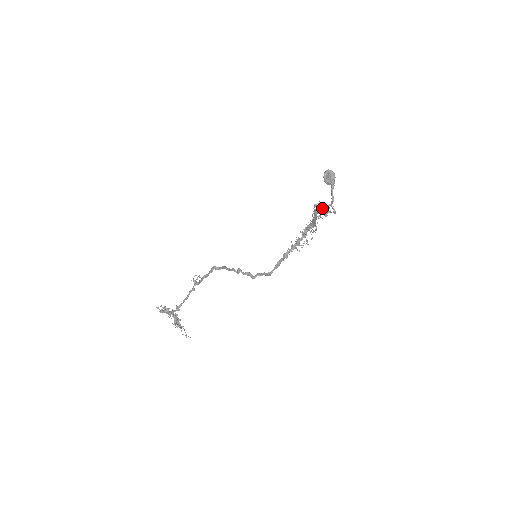
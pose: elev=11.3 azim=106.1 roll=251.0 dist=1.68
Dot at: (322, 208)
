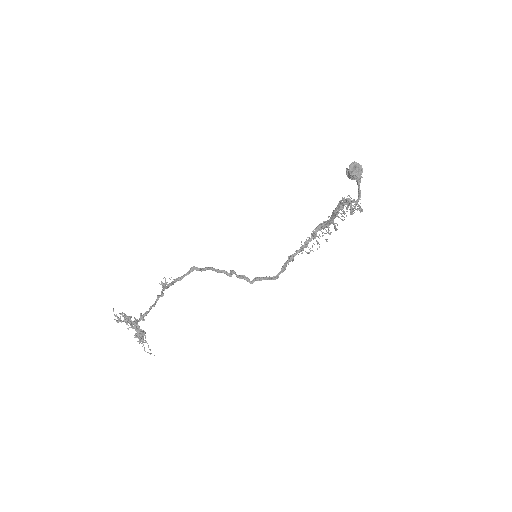
Dot at: (350, 203)
